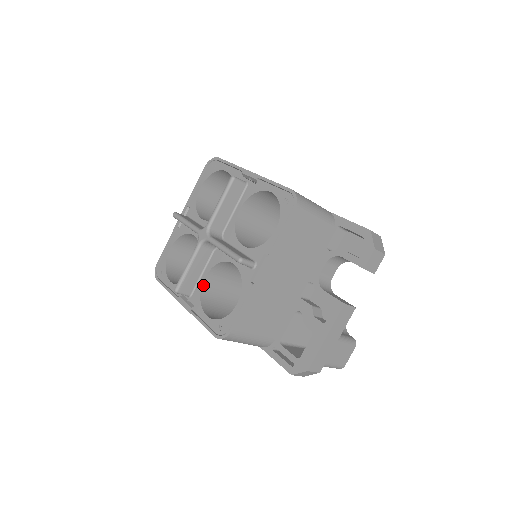
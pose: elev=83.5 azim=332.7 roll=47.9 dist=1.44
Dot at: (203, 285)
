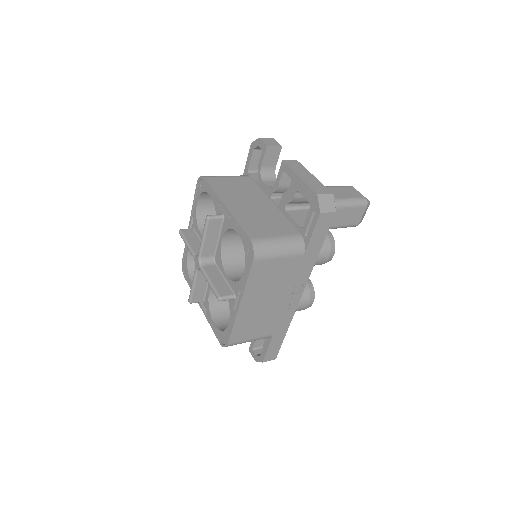
Dot at: (231, 279)
